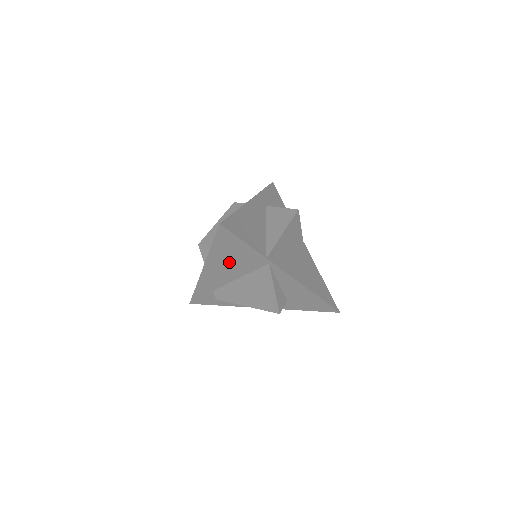
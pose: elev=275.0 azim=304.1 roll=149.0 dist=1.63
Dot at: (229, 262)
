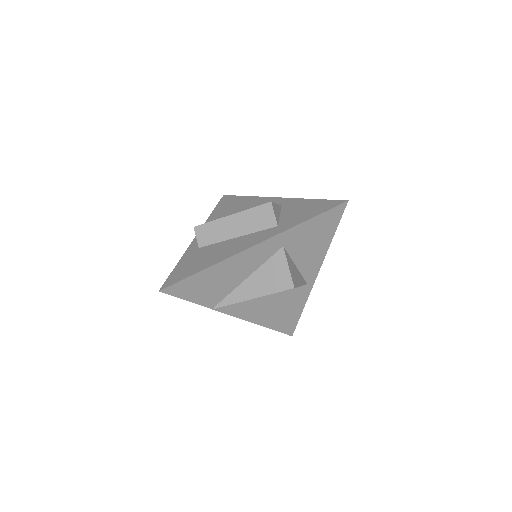
Dot at: occluded
